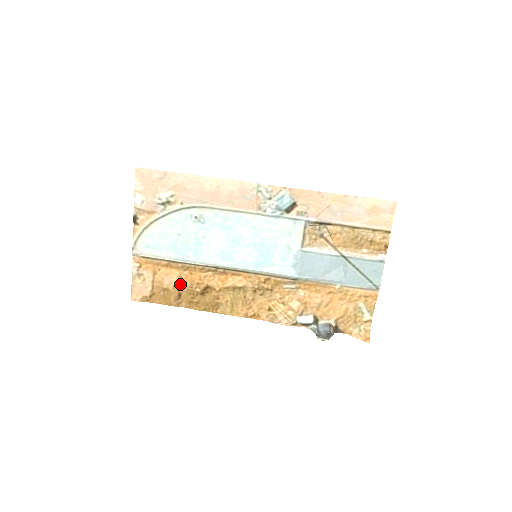
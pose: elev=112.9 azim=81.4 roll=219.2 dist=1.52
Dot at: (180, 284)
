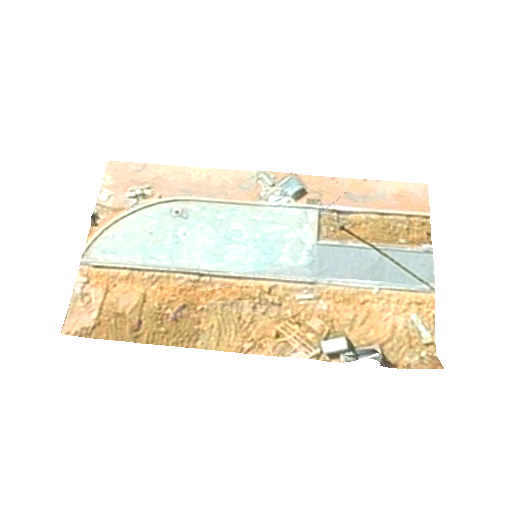
Dot at: (143, 305)
